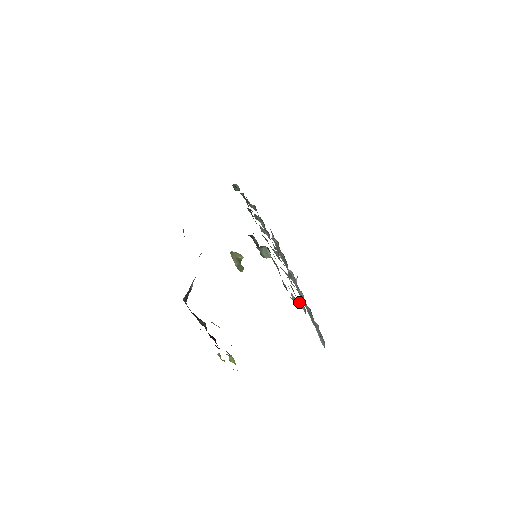
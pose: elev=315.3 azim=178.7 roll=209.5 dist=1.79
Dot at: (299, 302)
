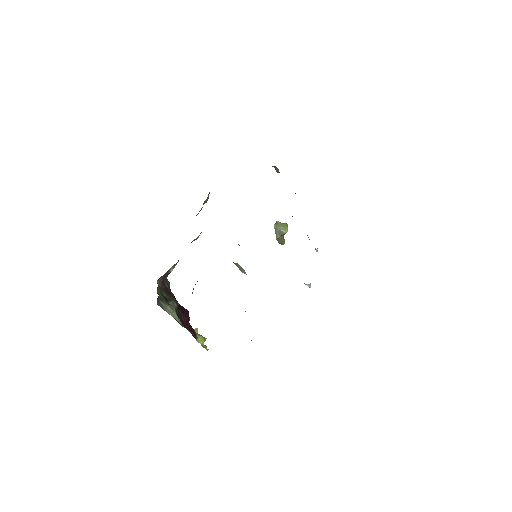
Dot at: occluded
